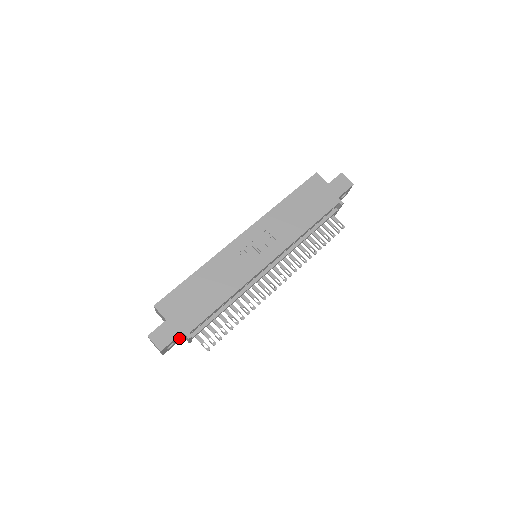
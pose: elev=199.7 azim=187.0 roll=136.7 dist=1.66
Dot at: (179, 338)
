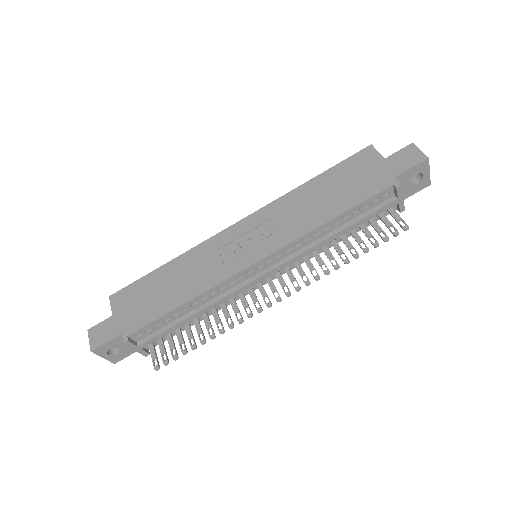
Dot at: occluded
